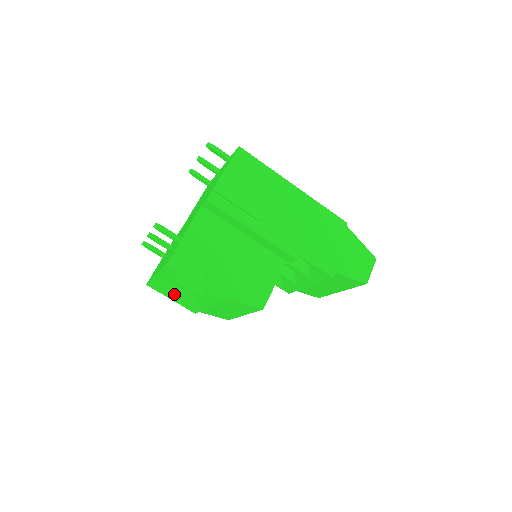
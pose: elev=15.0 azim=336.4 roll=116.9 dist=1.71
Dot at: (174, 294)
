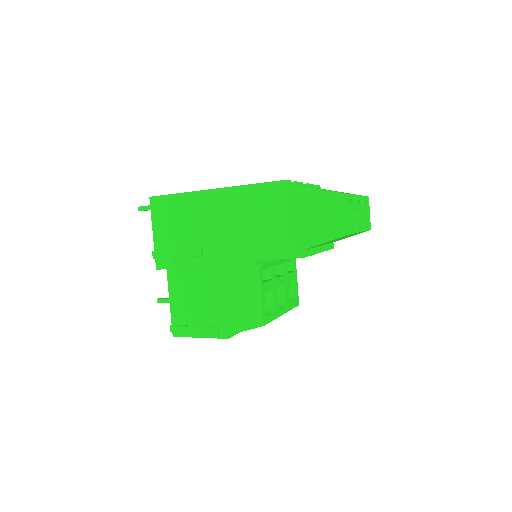
Dot at: occluded
